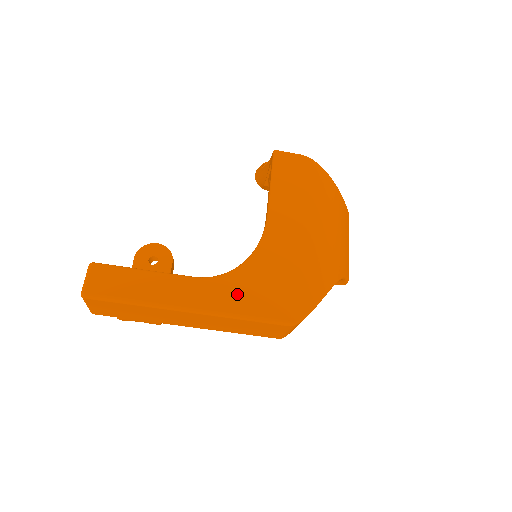
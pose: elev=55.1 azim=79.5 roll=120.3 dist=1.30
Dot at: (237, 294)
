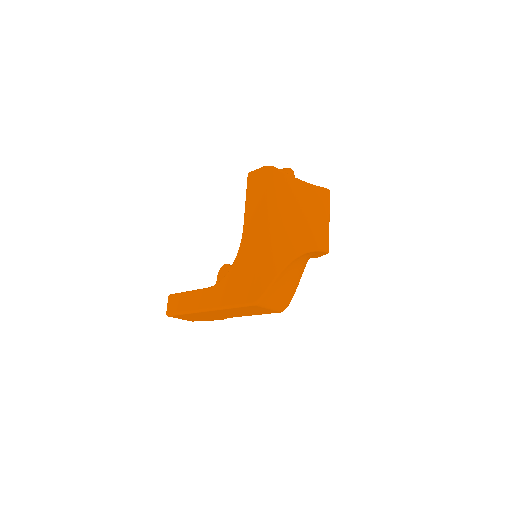
Dot at: (226, 292)
